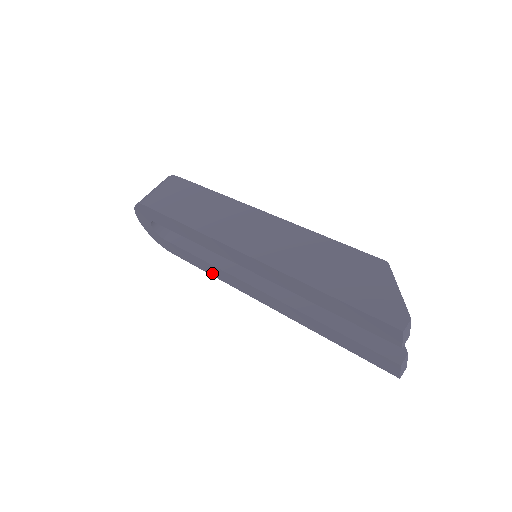
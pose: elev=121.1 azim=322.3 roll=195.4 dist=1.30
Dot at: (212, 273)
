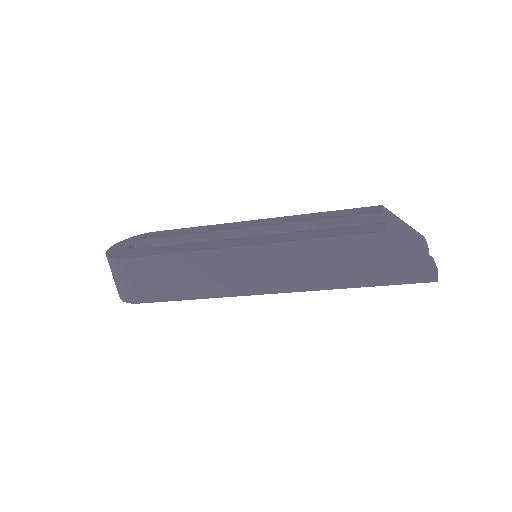
Dot at: occluded
